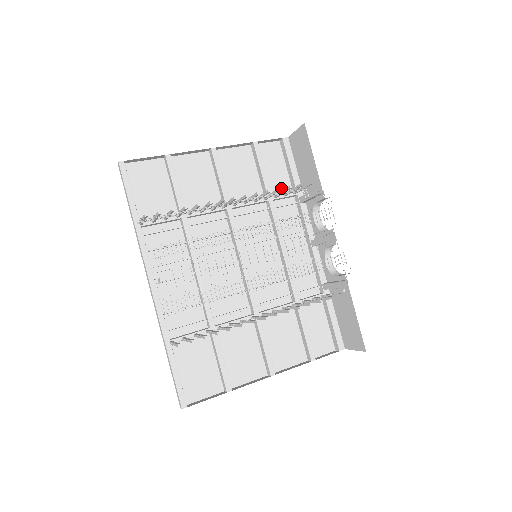
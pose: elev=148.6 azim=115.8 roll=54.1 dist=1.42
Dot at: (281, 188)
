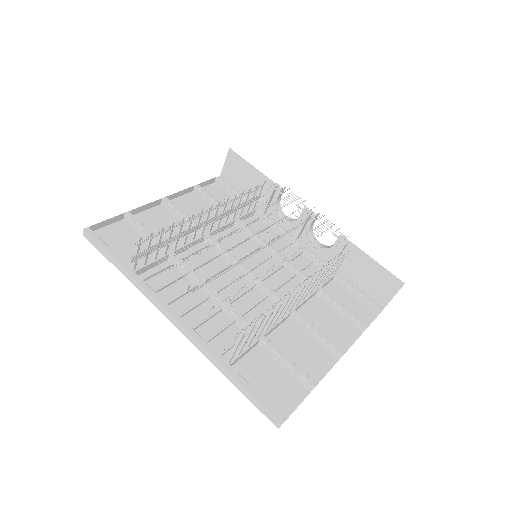
Dot at: occluded
